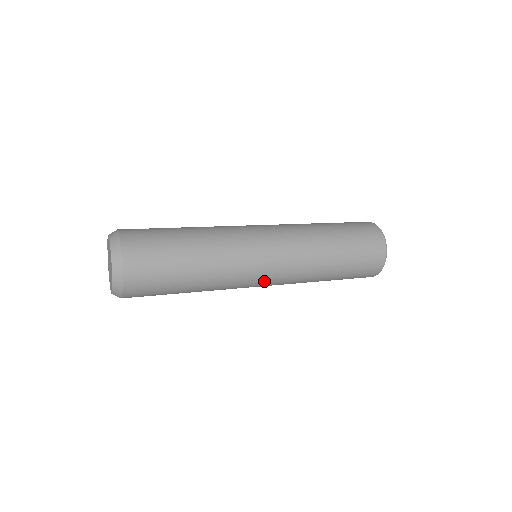
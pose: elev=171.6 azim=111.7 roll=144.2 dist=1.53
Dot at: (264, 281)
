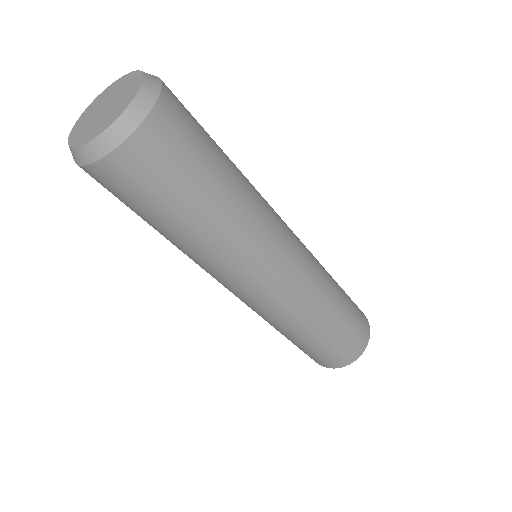
Dot at: (254, 292)
